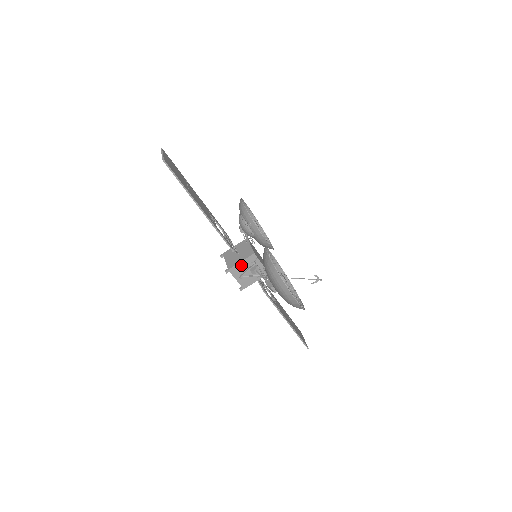
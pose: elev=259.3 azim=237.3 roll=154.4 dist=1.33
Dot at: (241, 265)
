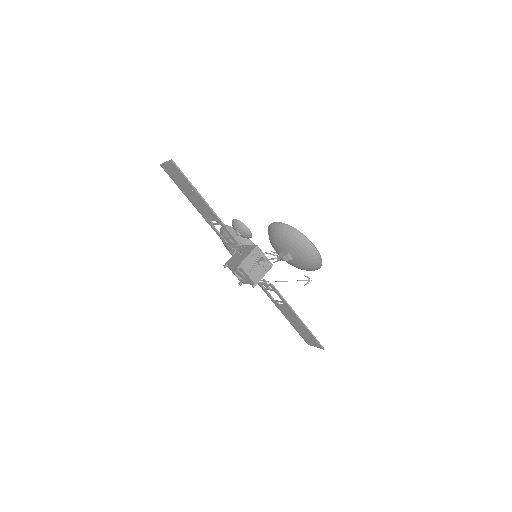
Dot at: (249, 259)
